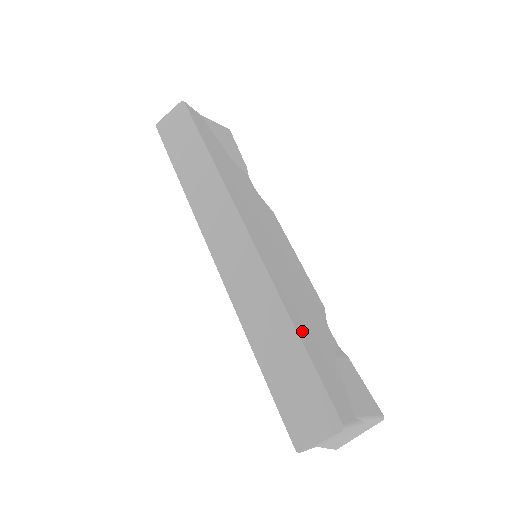
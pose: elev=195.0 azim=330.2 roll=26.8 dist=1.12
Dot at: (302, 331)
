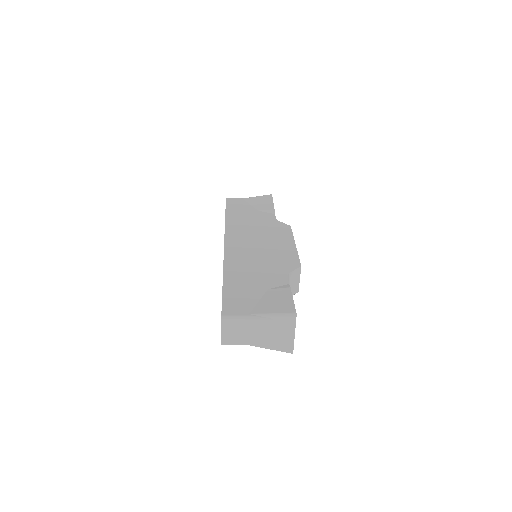
Dot at: (231, 279)
